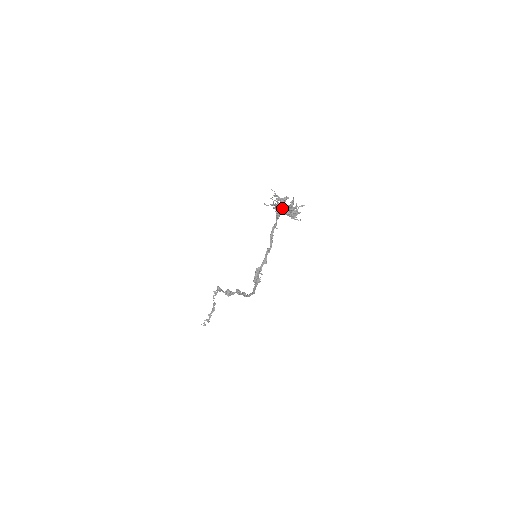
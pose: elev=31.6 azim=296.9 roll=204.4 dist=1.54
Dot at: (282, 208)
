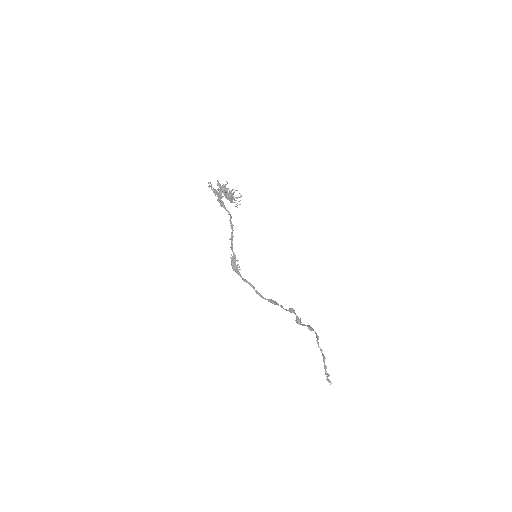
Dot at: (215, 194)
